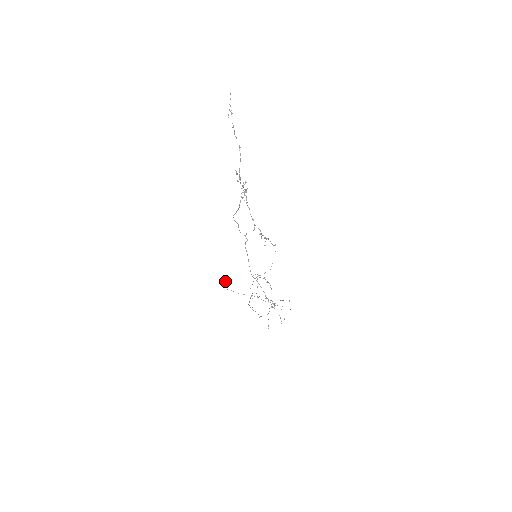
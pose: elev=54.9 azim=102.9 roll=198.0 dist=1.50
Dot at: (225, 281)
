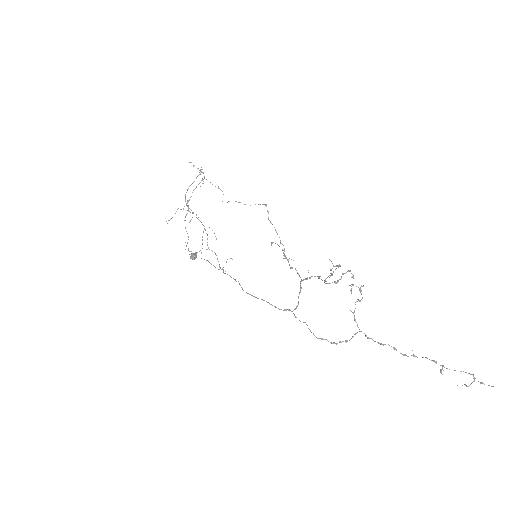
Dot at: (196, 255)
